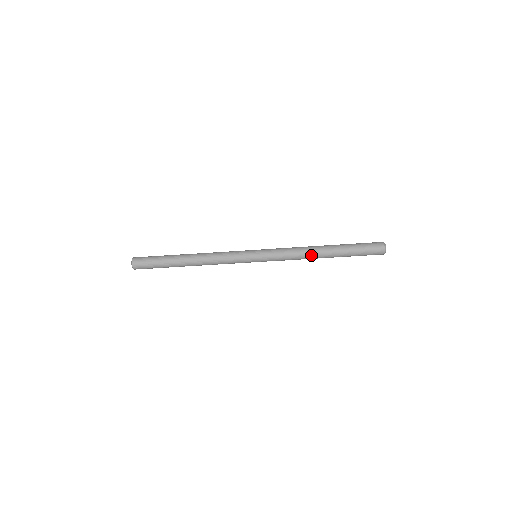
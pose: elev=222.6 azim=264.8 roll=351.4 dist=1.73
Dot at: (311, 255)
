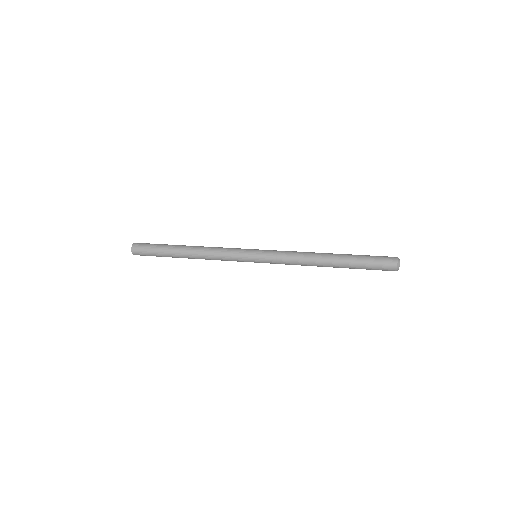
Dot at: occluded
